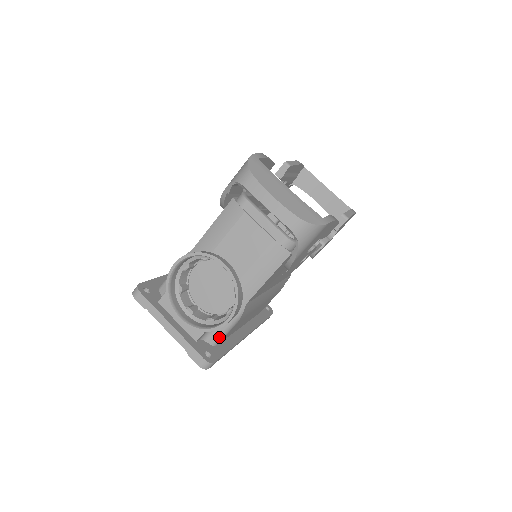
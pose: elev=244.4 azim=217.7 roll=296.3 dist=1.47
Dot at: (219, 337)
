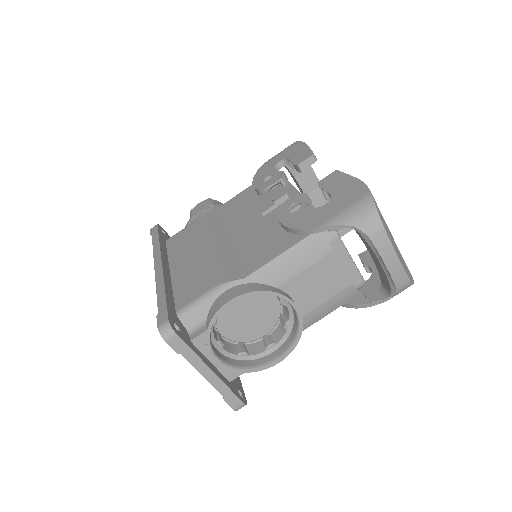
Dot at: occluded
